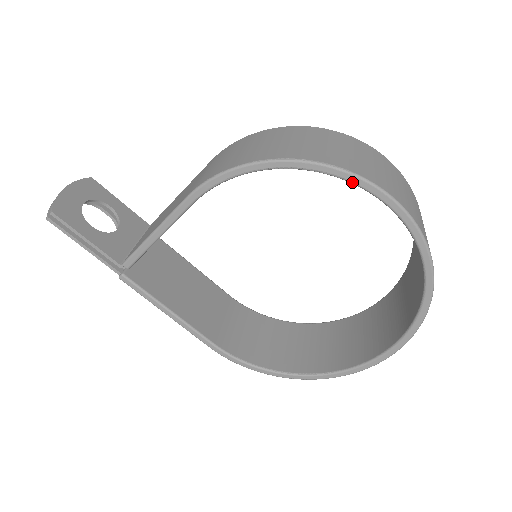
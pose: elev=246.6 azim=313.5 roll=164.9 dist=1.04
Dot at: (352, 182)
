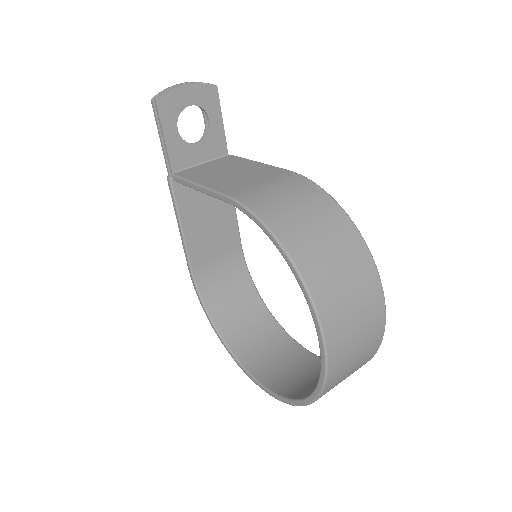
Dot at: (311, 313)
